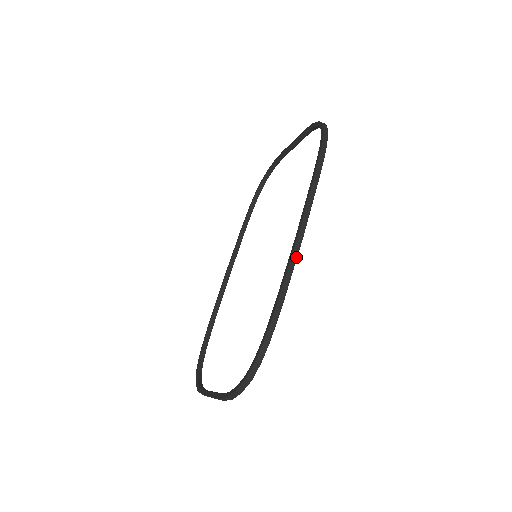
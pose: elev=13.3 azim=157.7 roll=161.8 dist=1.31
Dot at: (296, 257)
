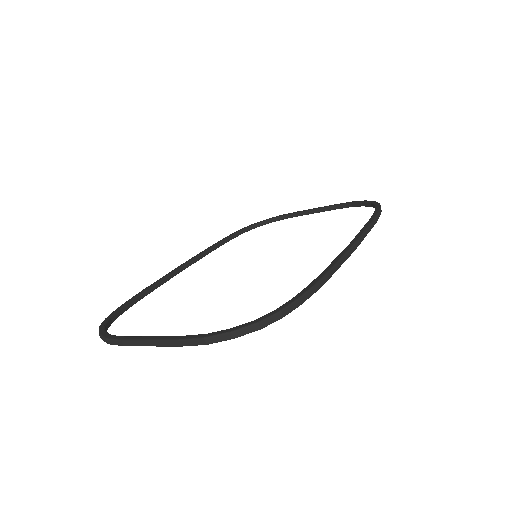
Dot at: (347, 257)
